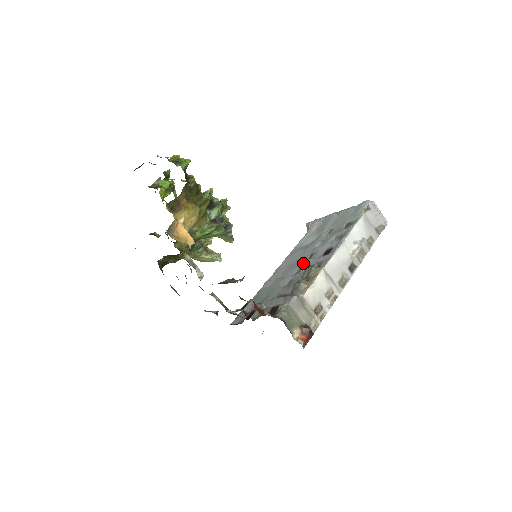
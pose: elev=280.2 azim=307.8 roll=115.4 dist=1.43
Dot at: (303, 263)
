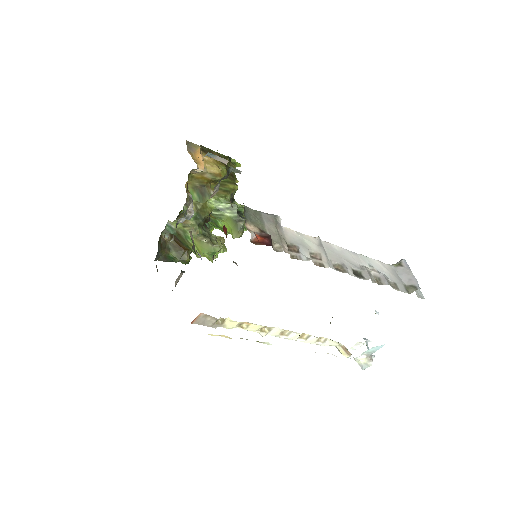
Dot at: occluded
